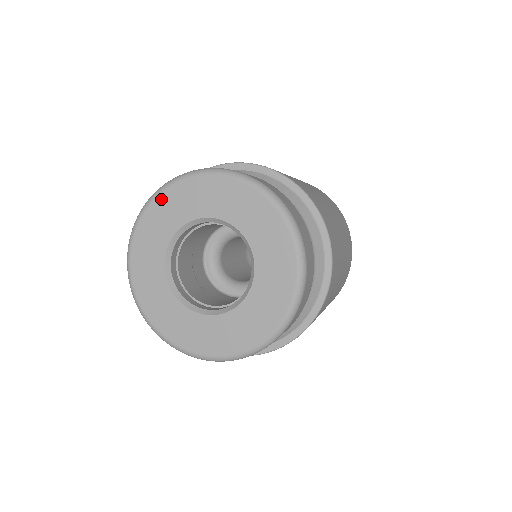
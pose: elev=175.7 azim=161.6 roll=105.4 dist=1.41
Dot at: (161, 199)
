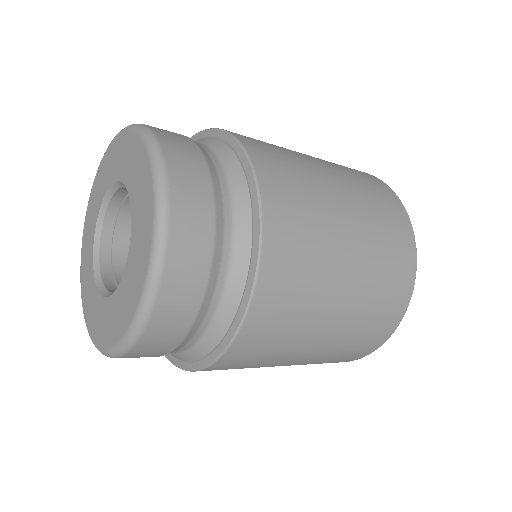
Dot at: (110, 150)
